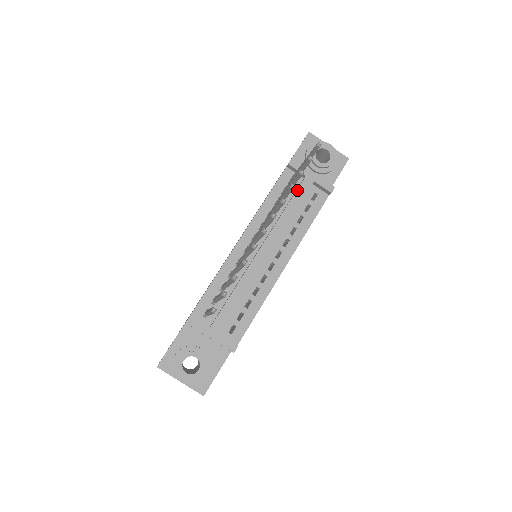
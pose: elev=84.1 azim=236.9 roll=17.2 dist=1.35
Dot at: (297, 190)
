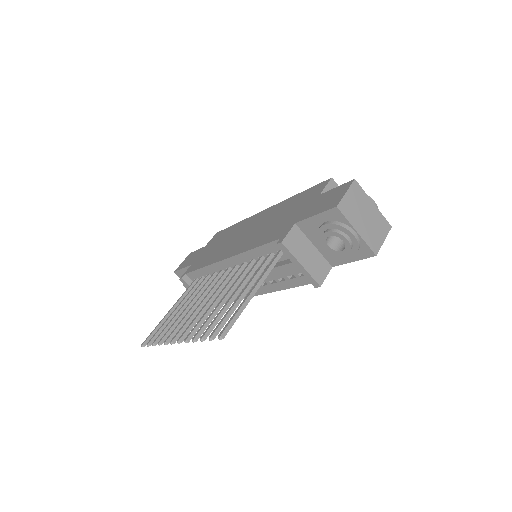
Dot at: (279, 266)
